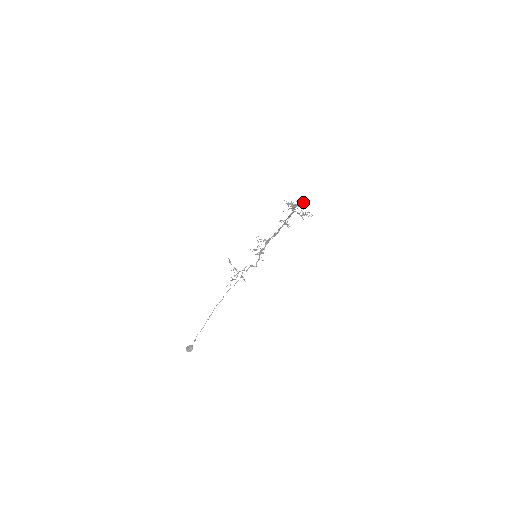
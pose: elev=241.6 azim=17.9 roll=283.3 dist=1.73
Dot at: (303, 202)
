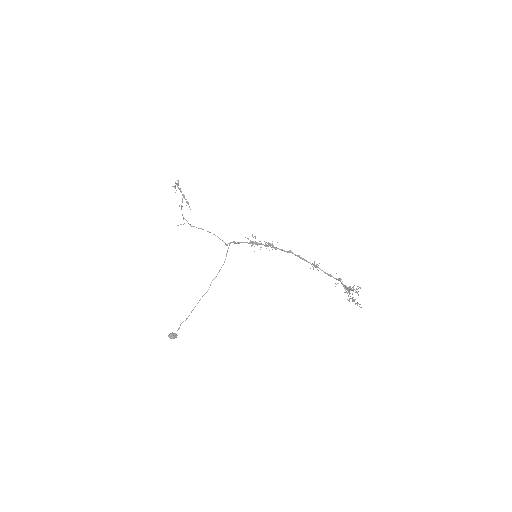
Dot at: occluded
